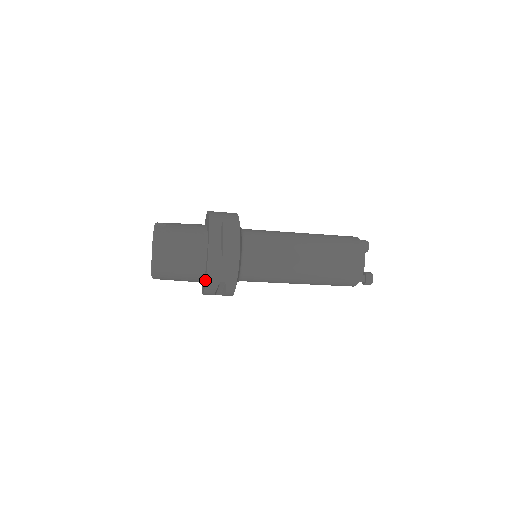
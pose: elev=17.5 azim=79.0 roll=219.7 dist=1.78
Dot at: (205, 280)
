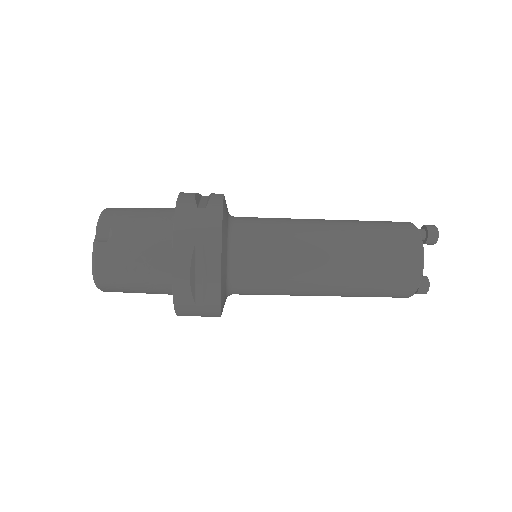
Dot at: occluded
